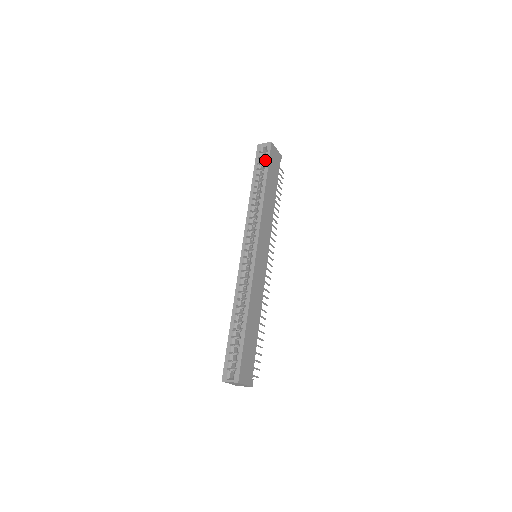
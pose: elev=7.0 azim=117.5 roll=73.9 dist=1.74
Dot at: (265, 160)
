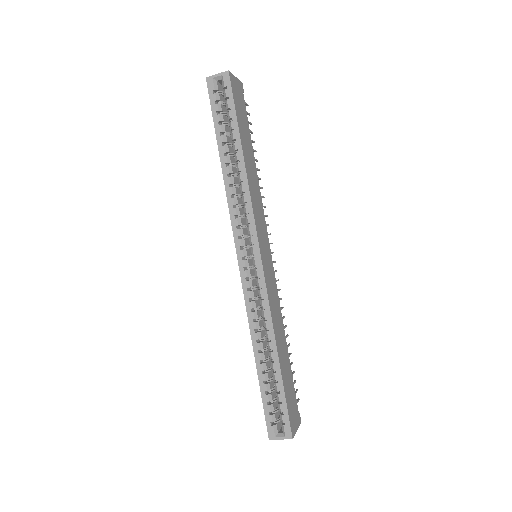
Dot at: (228, 105)
